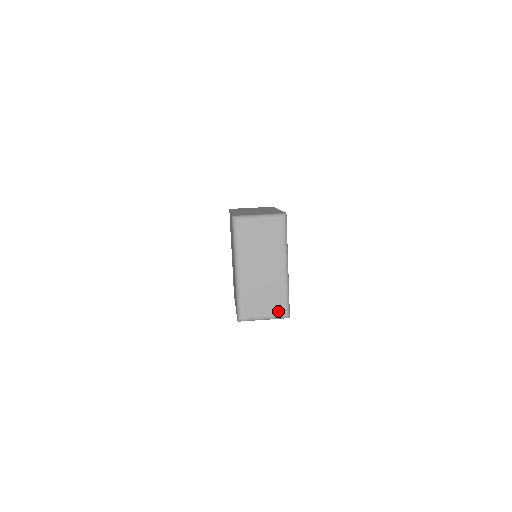
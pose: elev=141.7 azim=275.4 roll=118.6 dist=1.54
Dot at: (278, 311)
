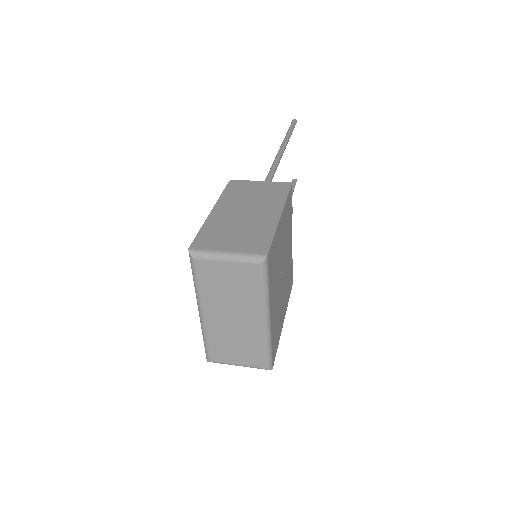
Dot at: (255, 362)
